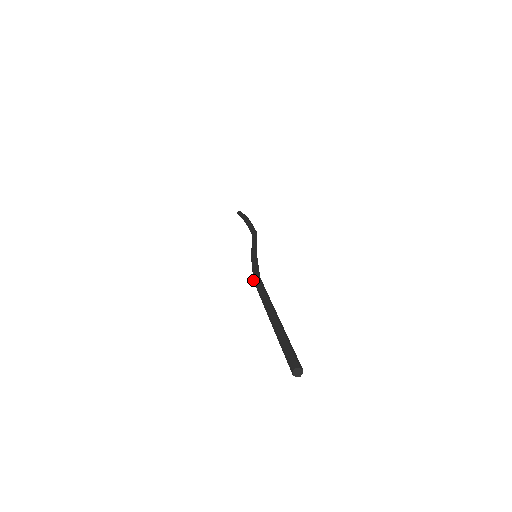
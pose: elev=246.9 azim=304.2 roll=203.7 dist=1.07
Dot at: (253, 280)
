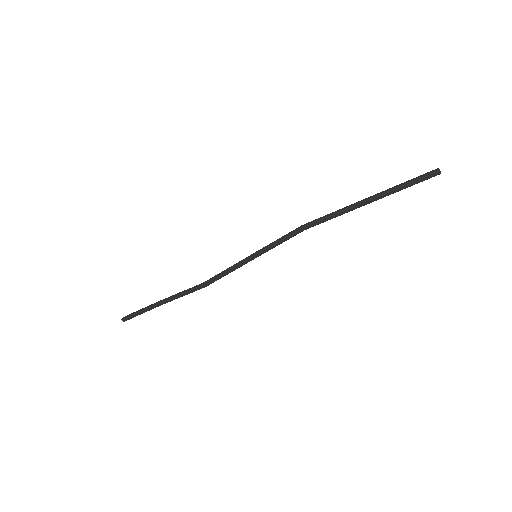
Dot at: (302, 225)
